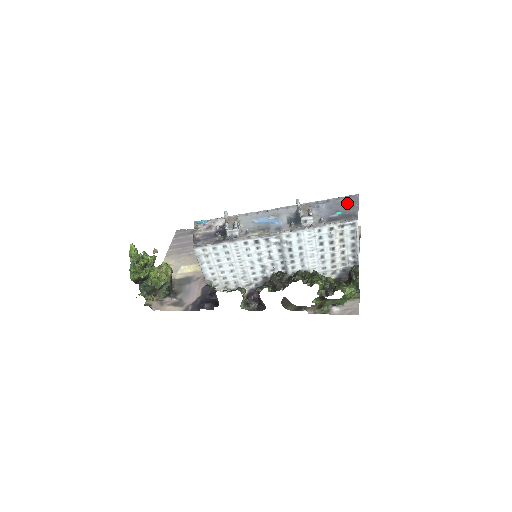
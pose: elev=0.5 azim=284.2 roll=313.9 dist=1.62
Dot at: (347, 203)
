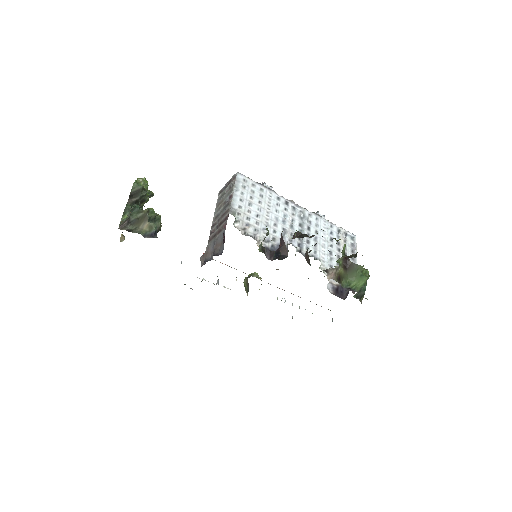
Dot at: occluded
